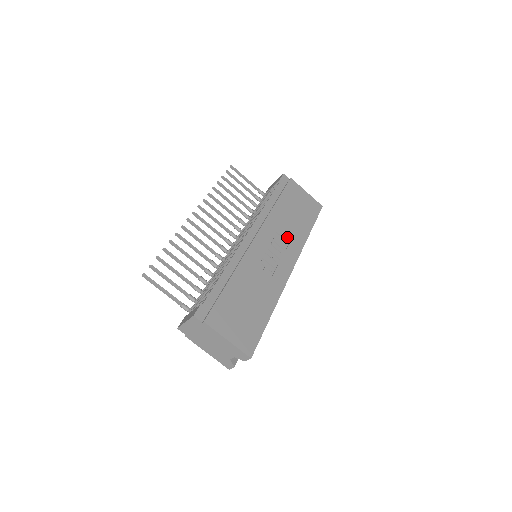
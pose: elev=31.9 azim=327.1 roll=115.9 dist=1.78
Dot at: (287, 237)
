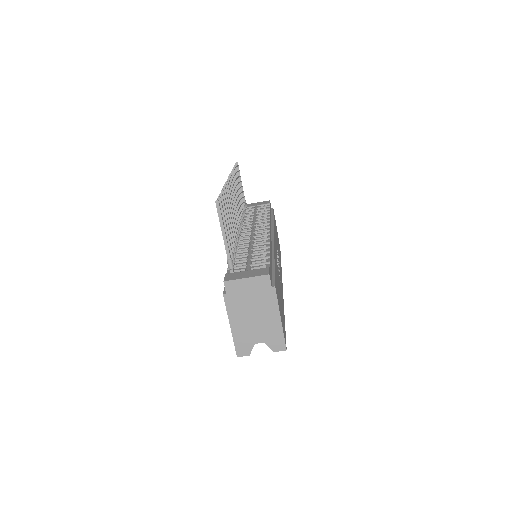
Dot at: occluded
